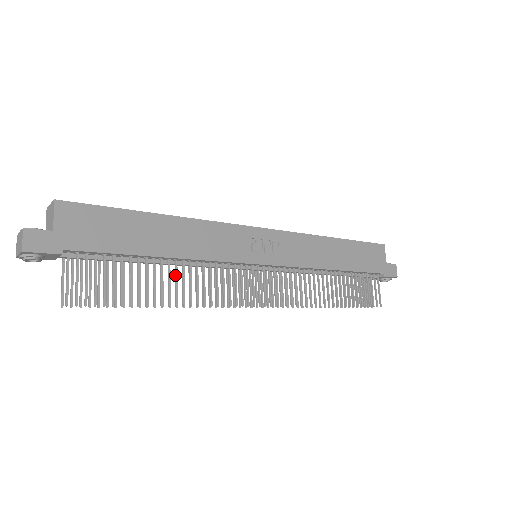
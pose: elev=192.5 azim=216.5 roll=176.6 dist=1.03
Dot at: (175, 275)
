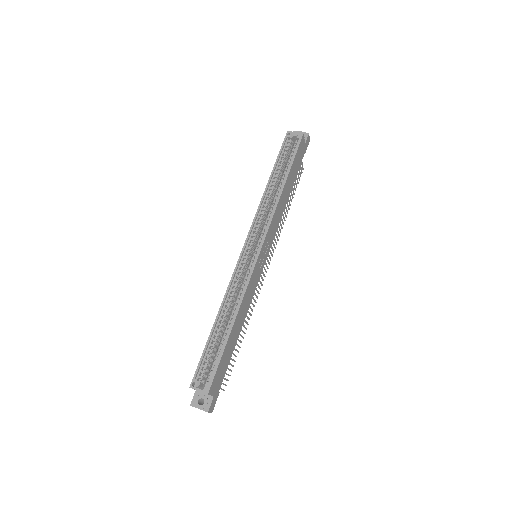
Dot at: occluded
